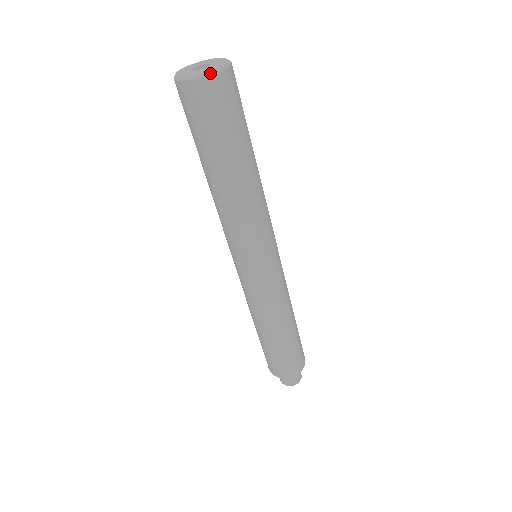
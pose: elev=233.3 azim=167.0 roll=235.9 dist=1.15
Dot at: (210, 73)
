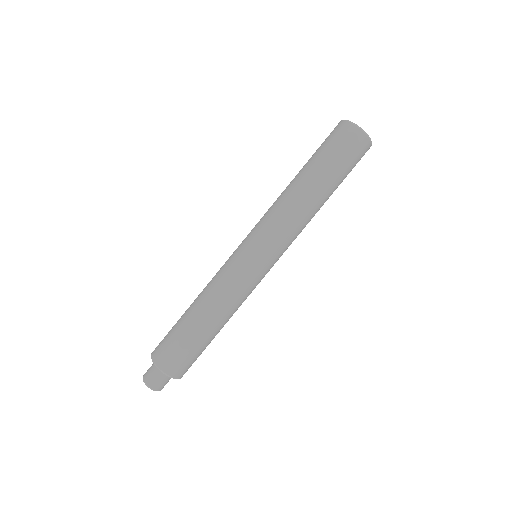
Dot at: occluded
